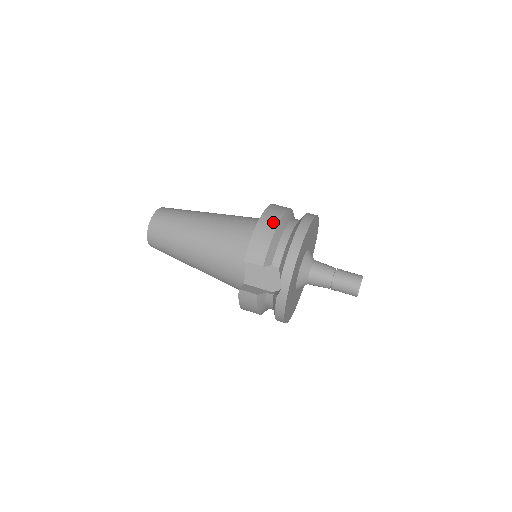
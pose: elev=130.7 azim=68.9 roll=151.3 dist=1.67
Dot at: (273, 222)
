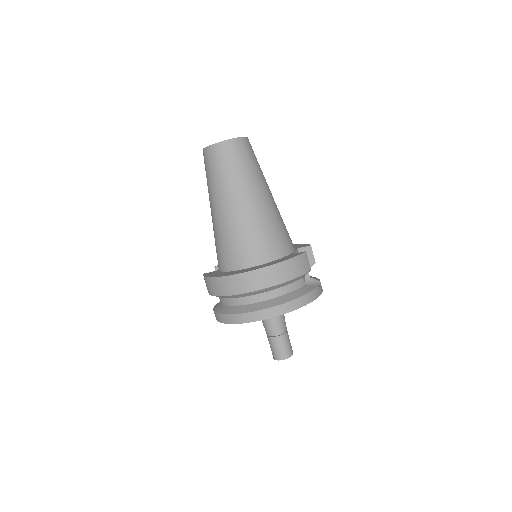
Dot at: (219, 291)
